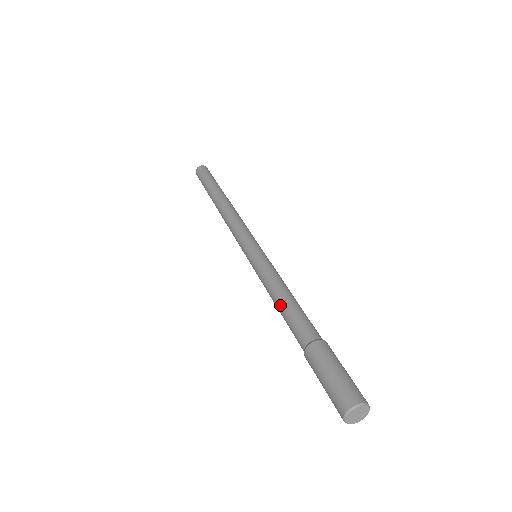
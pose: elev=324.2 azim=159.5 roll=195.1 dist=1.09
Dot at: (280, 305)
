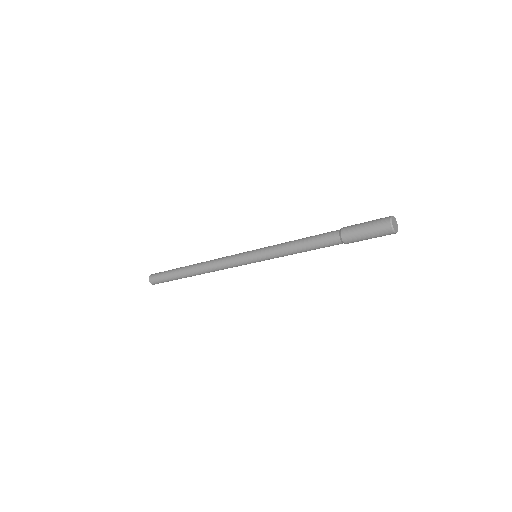
Dot at: (303, 239)
